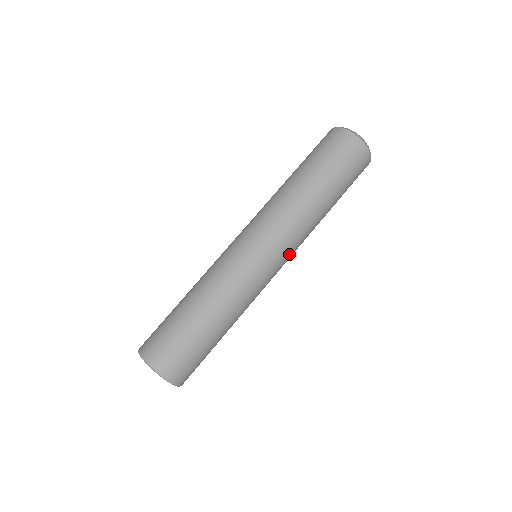
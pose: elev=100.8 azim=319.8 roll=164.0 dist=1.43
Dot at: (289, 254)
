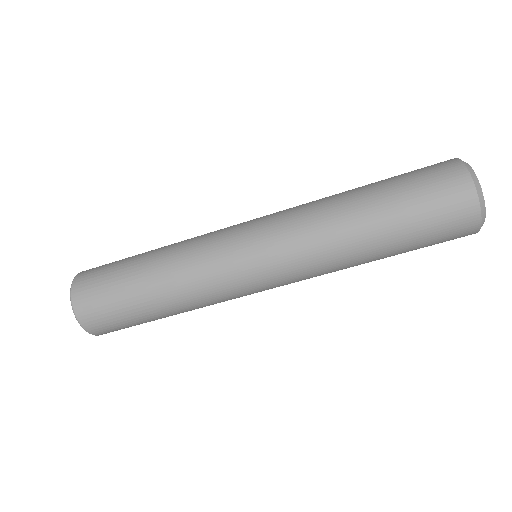
Dot at: occluded
